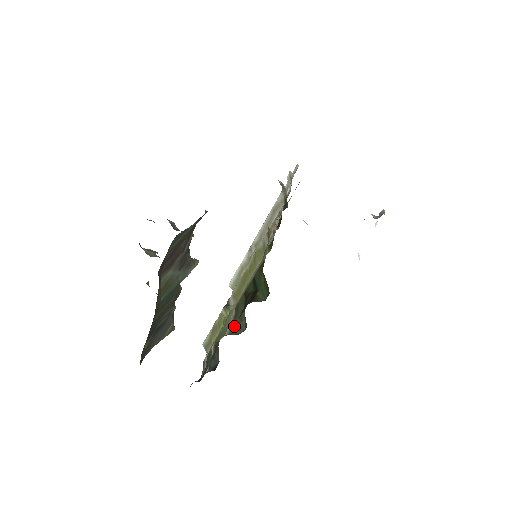
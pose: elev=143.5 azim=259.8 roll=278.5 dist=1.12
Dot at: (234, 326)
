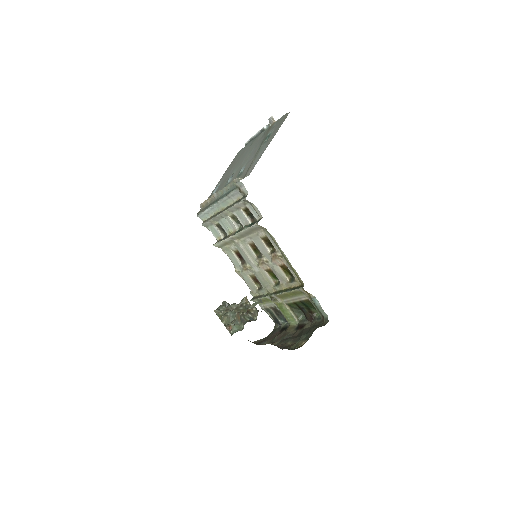
Dot at: (296, 314)
